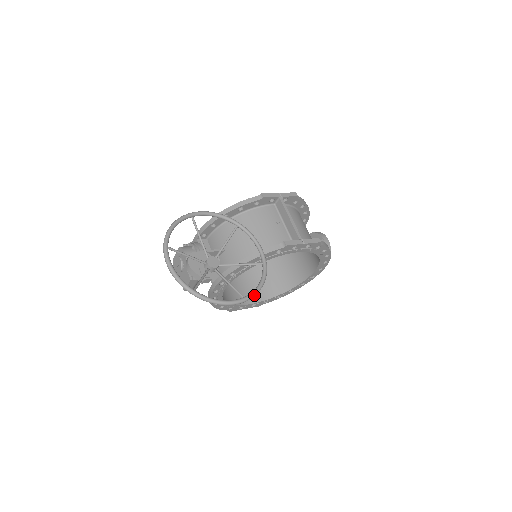
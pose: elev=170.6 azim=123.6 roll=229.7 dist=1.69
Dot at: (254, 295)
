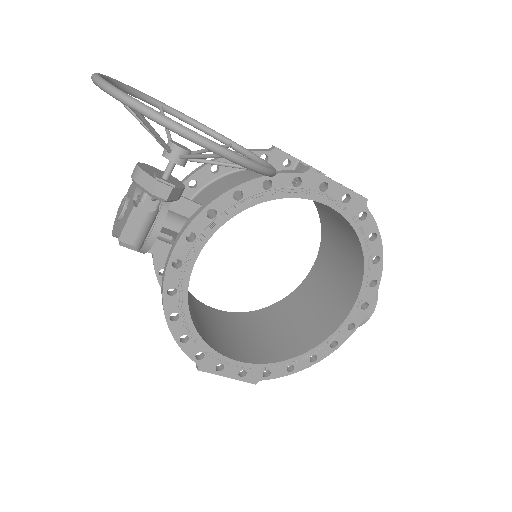
Dot at: (249, 161)
